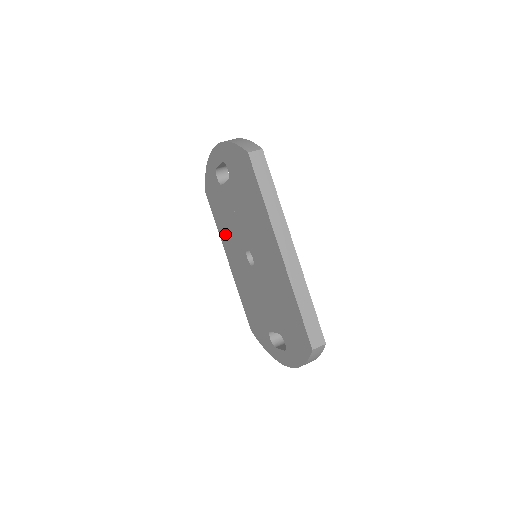
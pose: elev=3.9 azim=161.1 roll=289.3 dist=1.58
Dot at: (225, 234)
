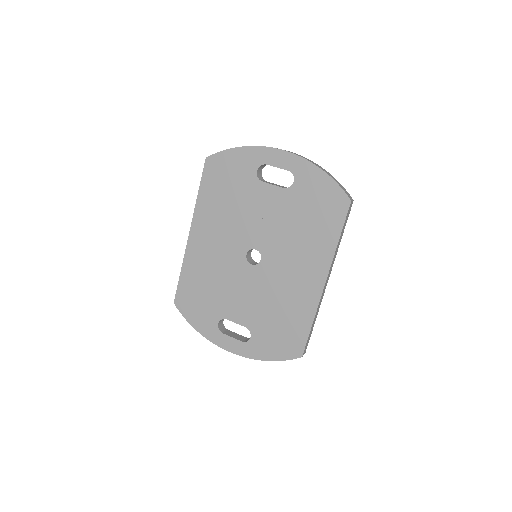
Dot at: (214, 213)
